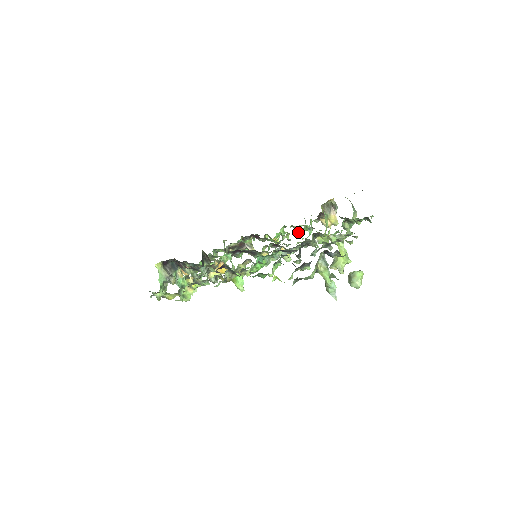
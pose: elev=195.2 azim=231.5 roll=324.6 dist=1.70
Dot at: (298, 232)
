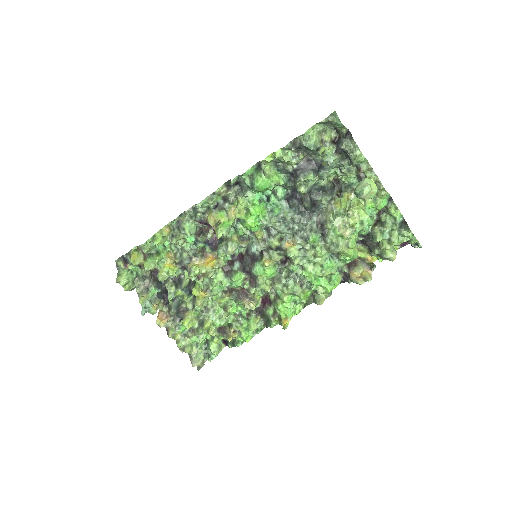
Dot at: (317, 287)
